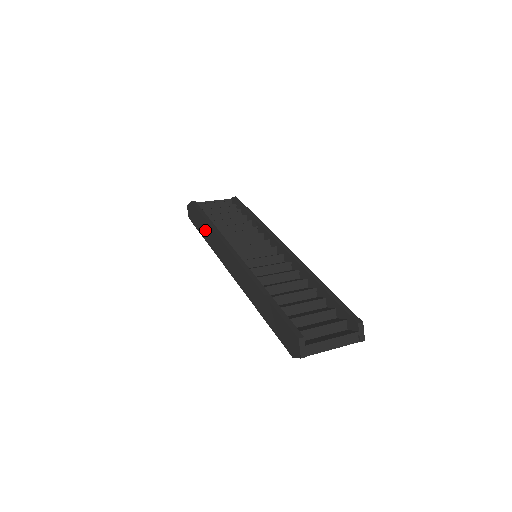
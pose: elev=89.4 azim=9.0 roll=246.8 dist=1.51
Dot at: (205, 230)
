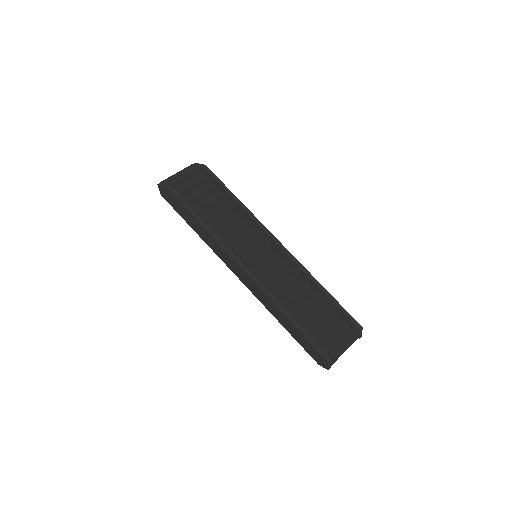
Dot at: (195, 226)
